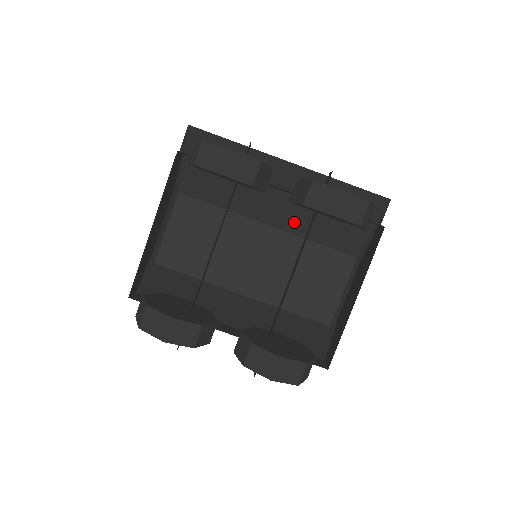
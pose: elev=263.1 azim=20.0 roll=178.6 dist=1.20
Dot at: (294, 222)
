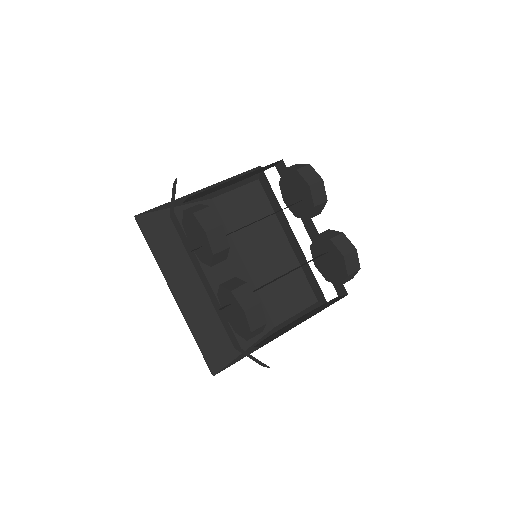
Dot at: (297, 255)
